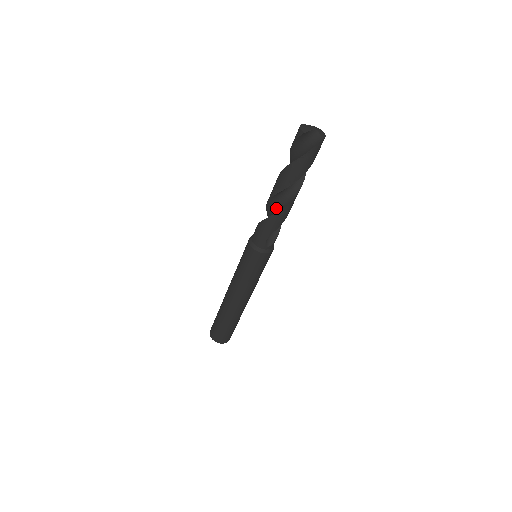
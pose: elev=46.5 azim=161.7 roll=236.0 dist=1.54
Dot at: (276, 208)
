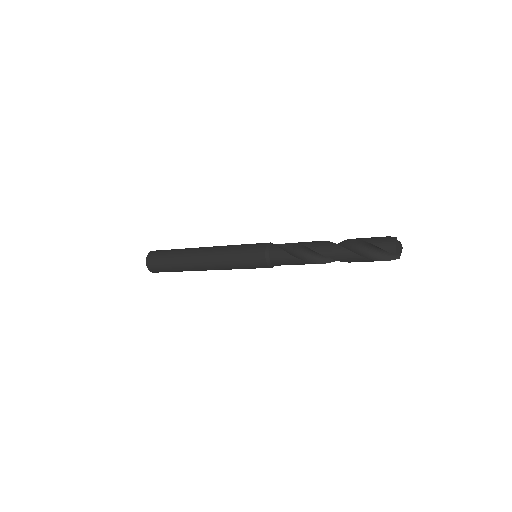
Dot at: (314, 256)
